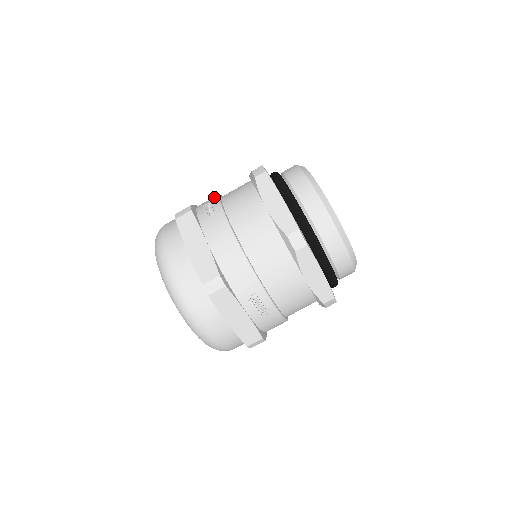
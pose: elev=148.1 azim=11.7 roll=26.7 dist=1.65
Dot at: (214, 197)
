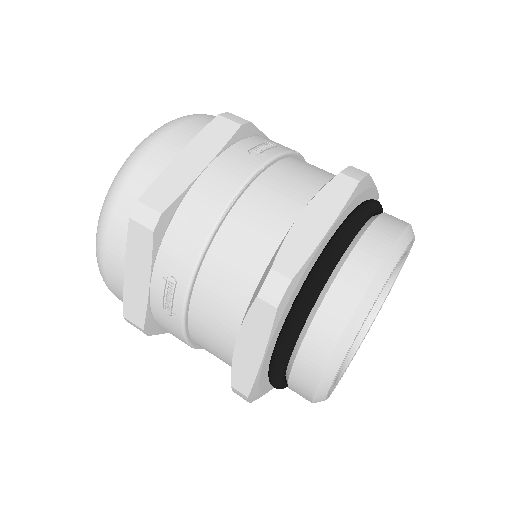
Dot at: occluded
